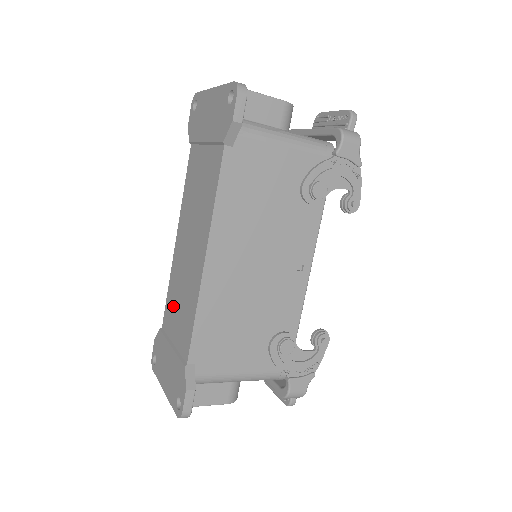
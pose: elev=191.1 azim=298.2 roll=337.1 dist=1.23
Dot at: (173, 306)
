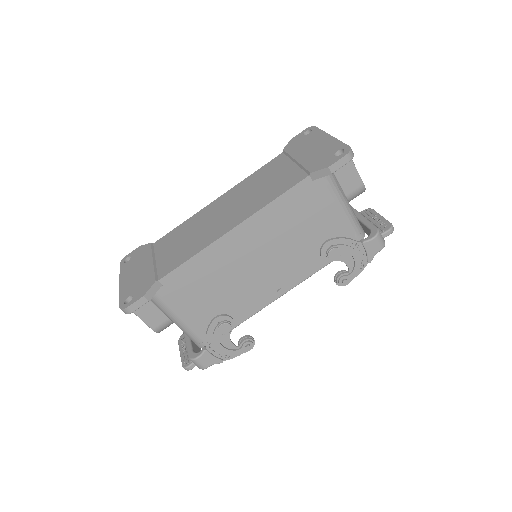
Dot at: (177, 237)
